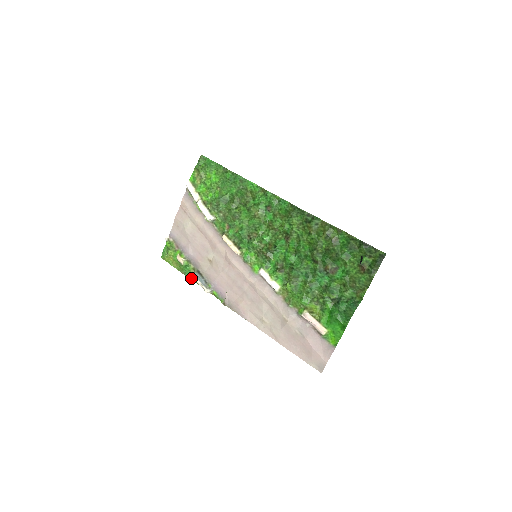
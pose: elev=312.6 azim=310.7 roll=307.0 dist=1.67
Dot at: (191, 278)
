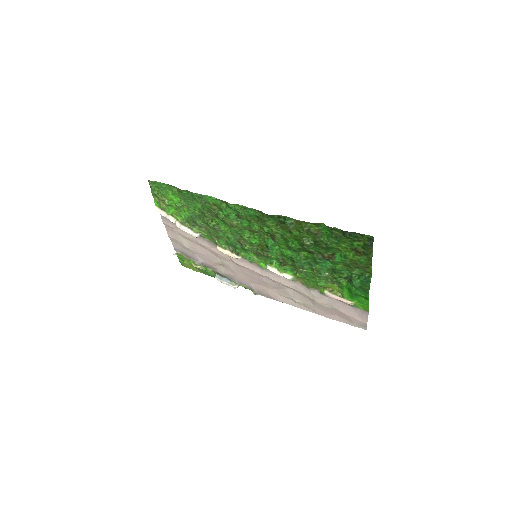
Dot at: occluded
